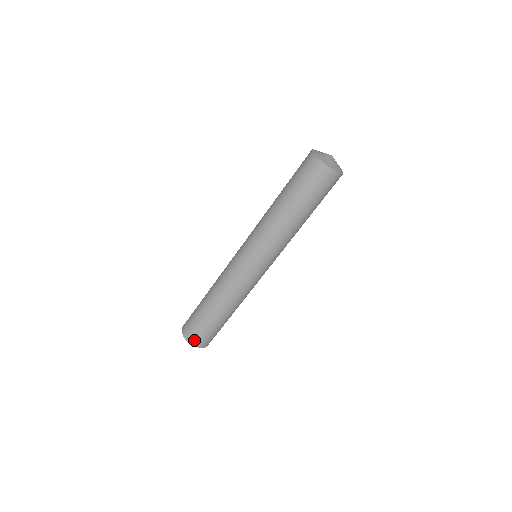
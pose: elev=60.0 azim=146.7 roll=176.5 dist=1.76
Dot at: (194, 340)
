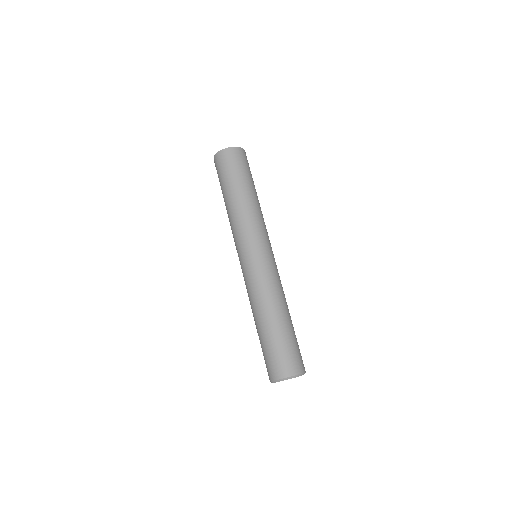
Dot at: (274, 373)
